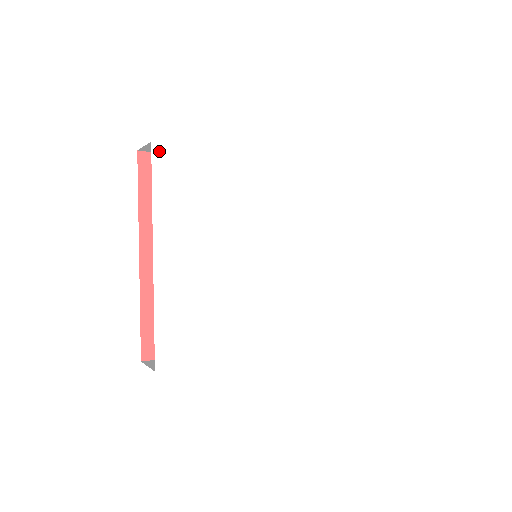
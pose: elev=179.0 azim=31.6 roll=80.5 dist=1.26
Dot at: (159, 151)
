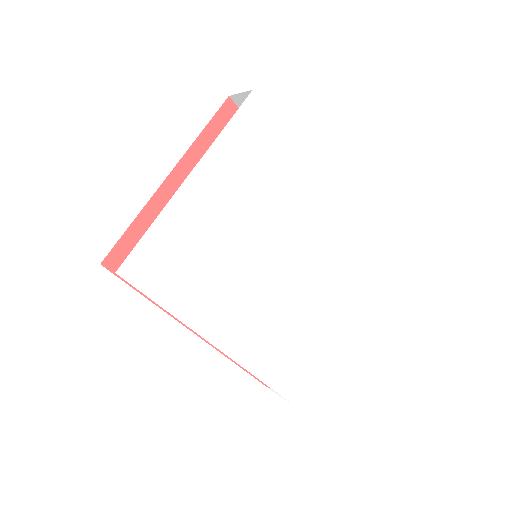
Dot at: (253, 102)
